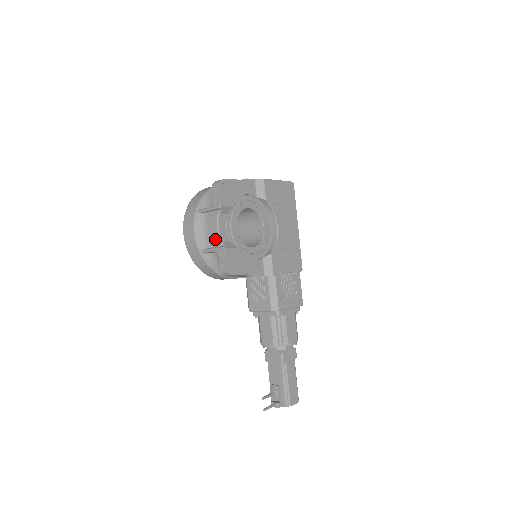
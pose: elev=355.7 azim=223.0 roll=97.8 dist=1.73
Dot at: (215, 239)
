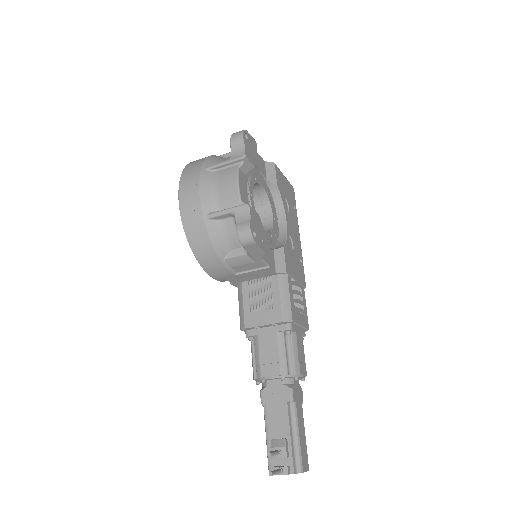
Dot at: (231, 197)
